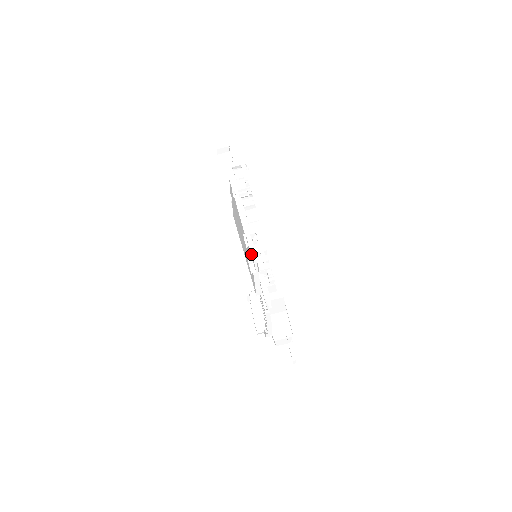
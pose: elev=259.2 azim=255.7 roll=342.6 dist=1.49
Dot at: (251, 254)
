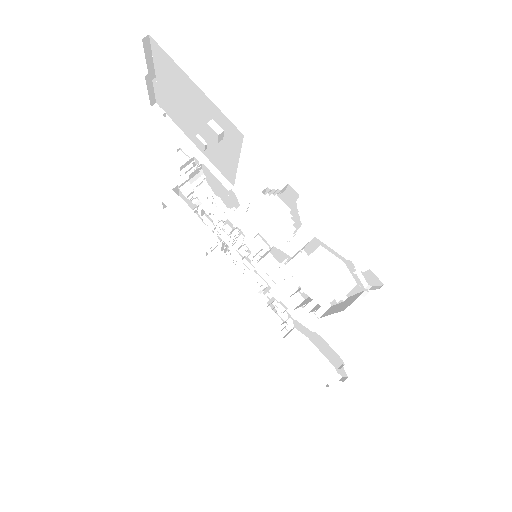
Dot at: (227, 189)
